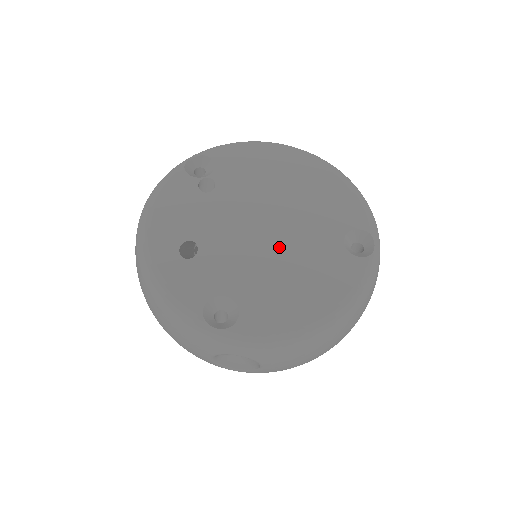
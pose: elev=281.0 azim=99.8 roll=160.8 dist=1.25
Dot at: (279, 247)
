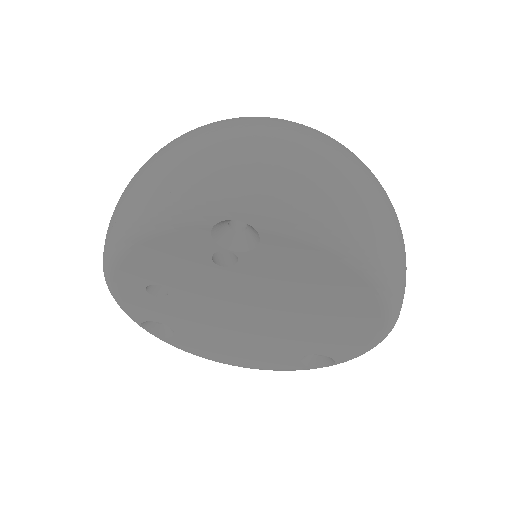
Dot at: (246, 331)
